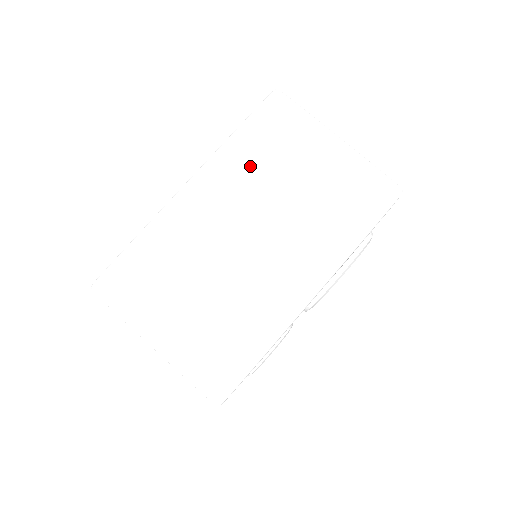
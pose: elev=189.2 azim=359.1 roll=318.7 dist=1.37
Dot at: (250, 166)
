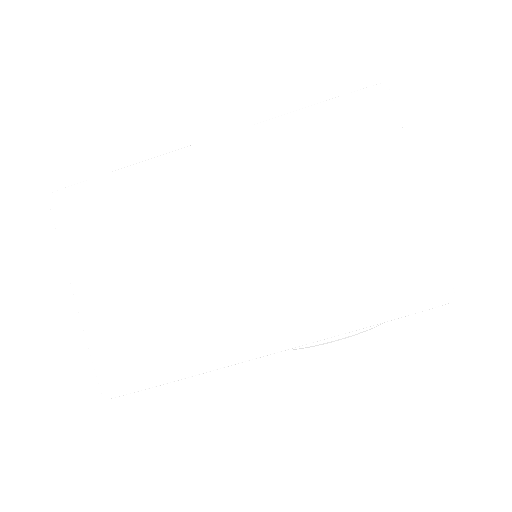
Dot at: (293, 162)
